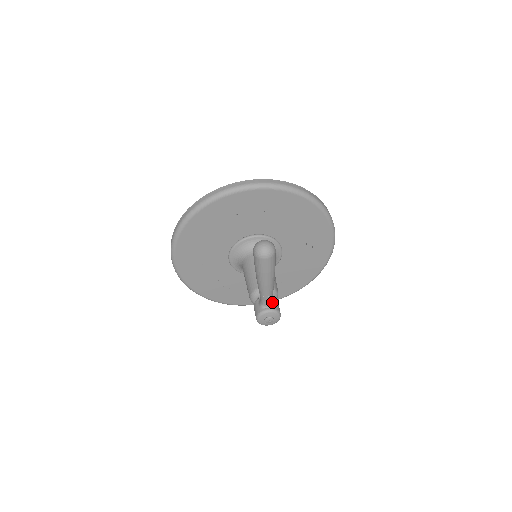
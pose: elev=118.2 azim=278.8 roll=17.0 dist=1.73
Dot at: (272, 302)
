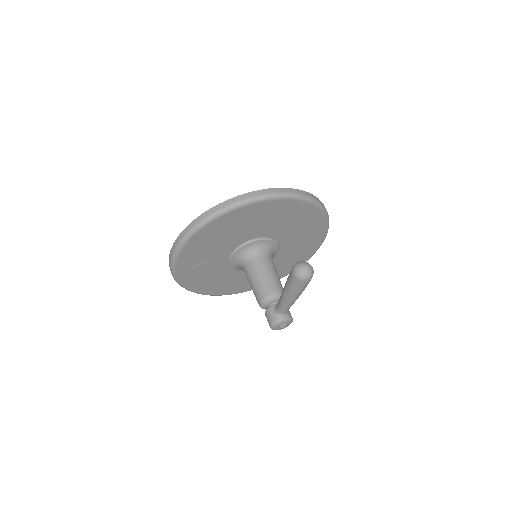
Dot at: occluded
